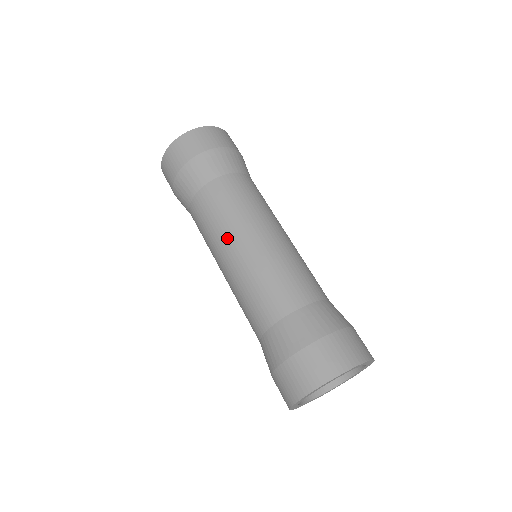
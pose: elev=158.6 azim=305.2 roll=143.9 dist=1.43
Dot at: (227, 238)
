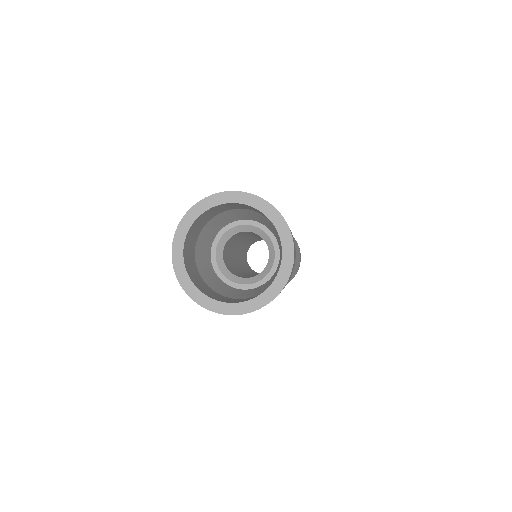
Dot at: occluded
